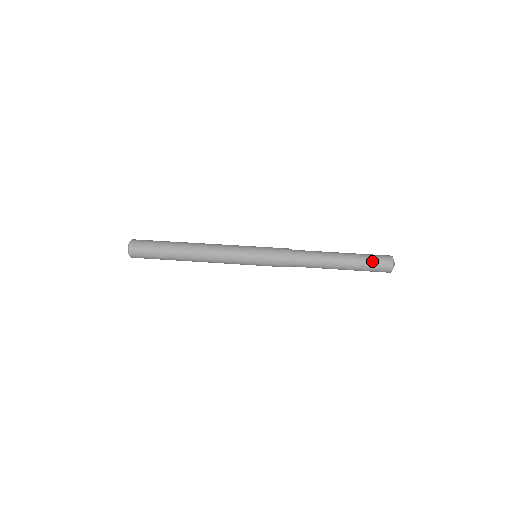
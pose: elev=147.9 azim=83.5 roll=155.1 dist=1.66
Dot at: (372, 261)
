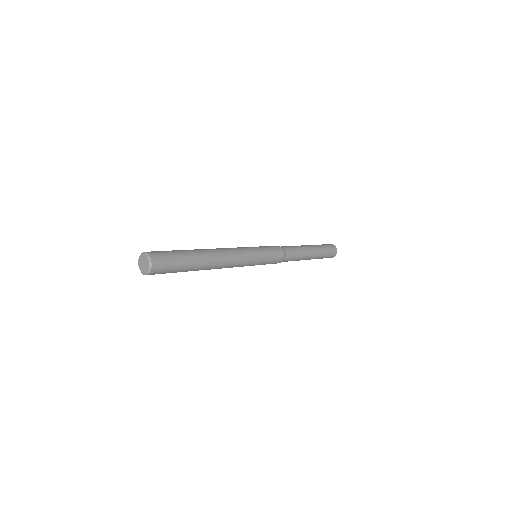
Dot at: (324, 245)
